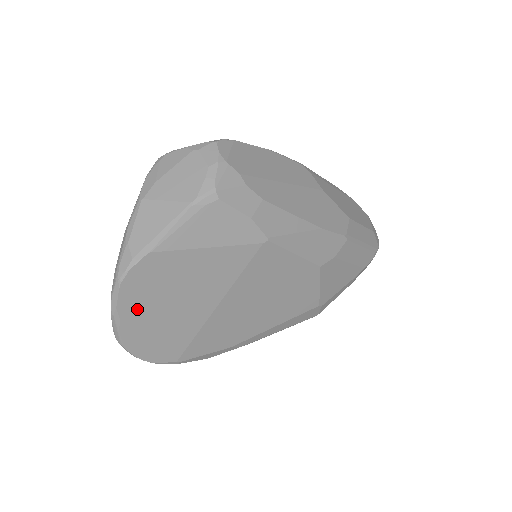
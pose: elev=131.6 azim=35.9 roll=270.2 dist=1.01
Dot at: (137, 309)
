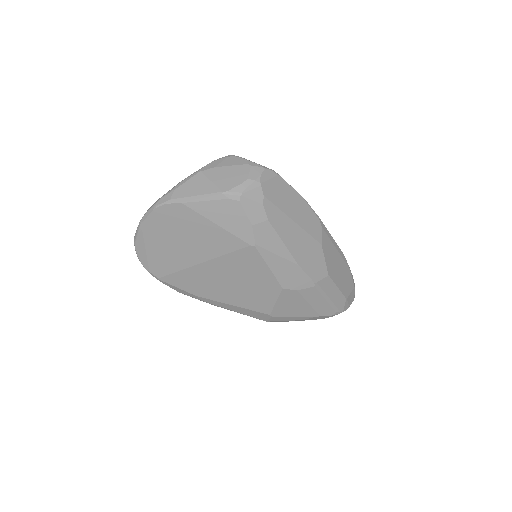
Dot at: (155, 229)
